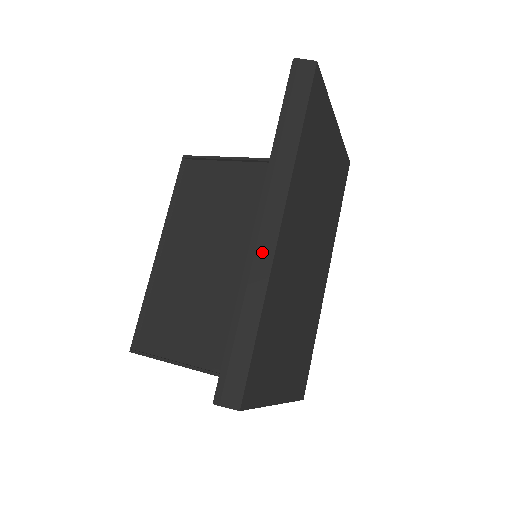
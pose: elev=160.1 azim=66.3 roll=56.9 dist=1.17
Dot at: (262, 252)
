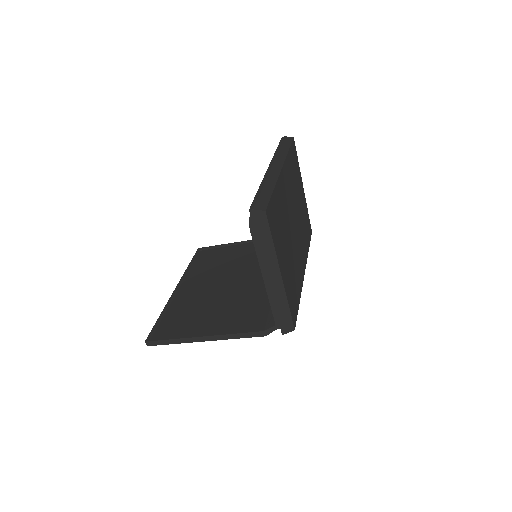
Dot at: (273, 173)
